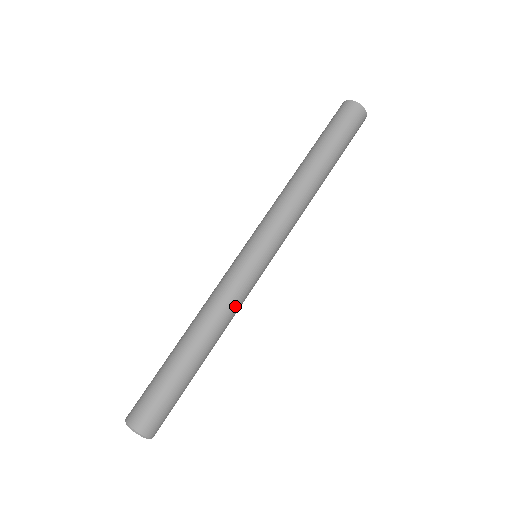
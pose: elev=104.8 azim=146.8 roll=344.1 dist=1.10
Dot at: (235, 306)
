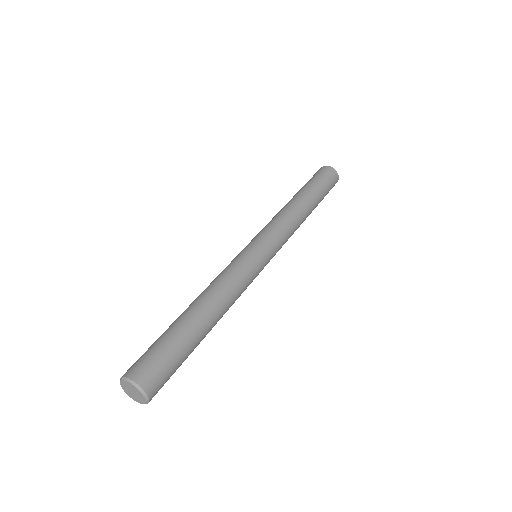
Dot at: (230, 276)
